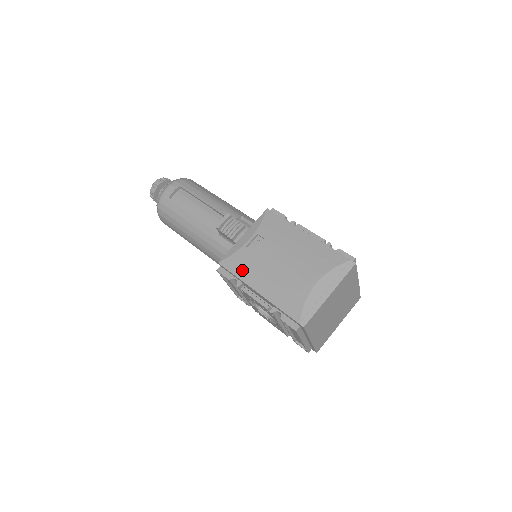
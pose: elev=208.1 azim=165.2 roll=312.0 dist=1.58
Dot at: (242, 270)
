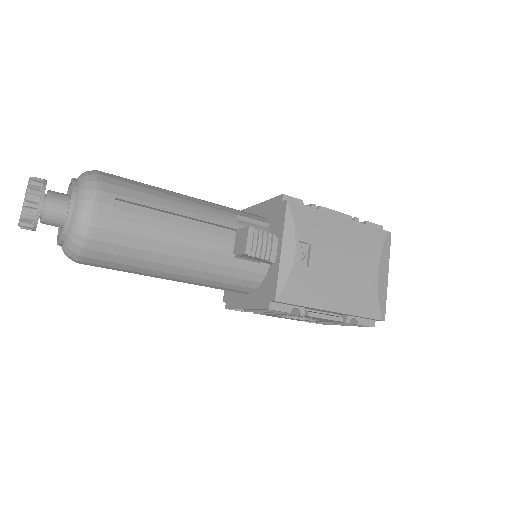
Dot at: (307, 295)
